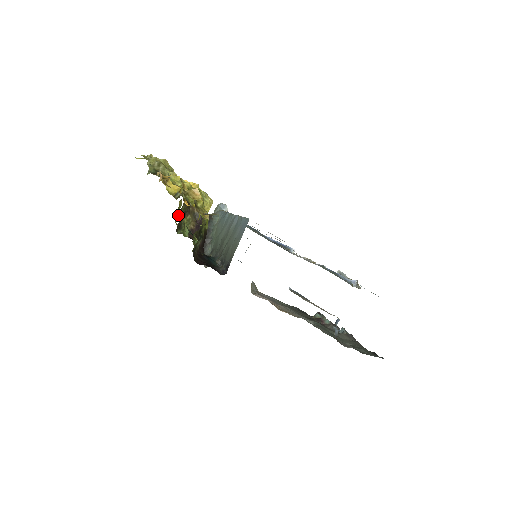
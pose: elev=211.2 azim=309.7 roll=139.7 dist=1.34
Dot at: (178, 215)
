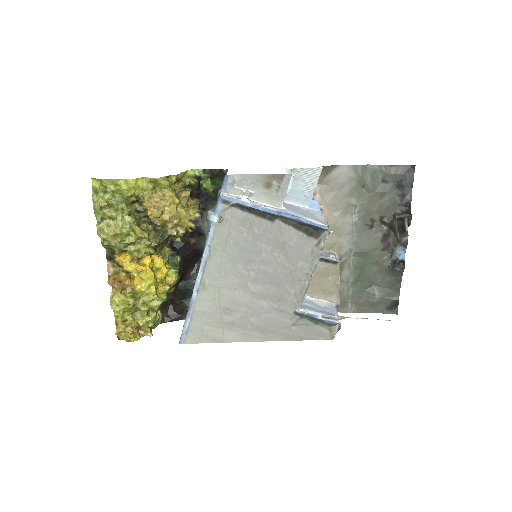
Dot at: (183, 174)
